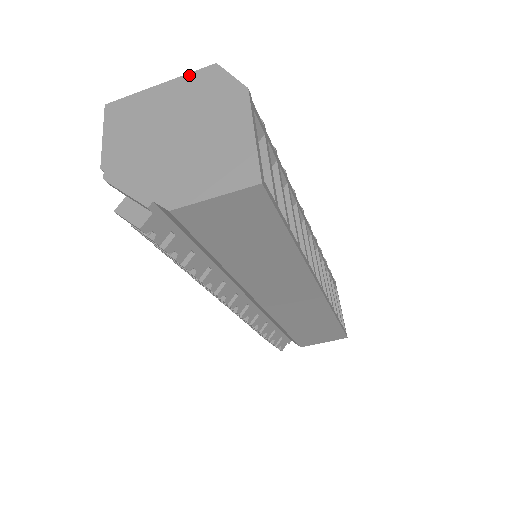
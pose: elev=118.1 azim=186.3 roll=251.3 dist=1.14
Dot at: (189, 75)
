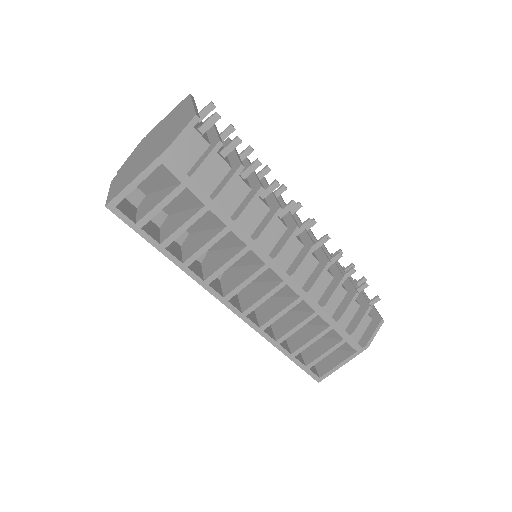
Dot at: (192, 110)
